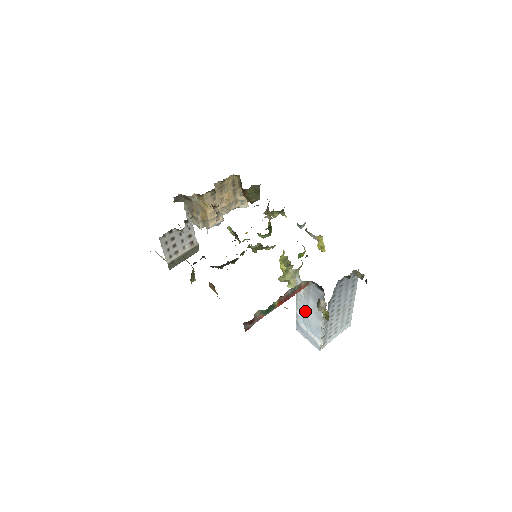
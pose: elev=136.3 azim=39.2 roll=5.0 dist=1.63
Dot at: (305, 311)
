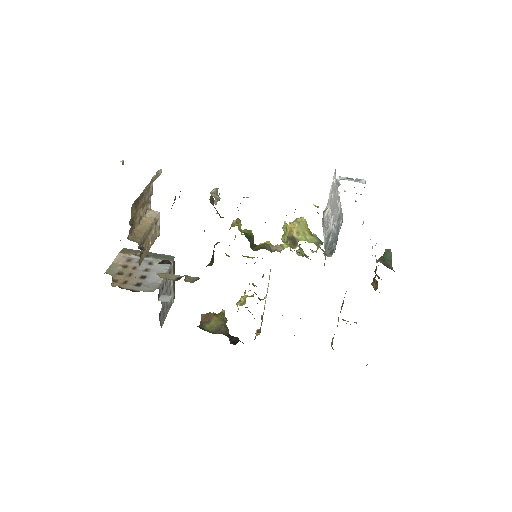
Dot at: occluded
